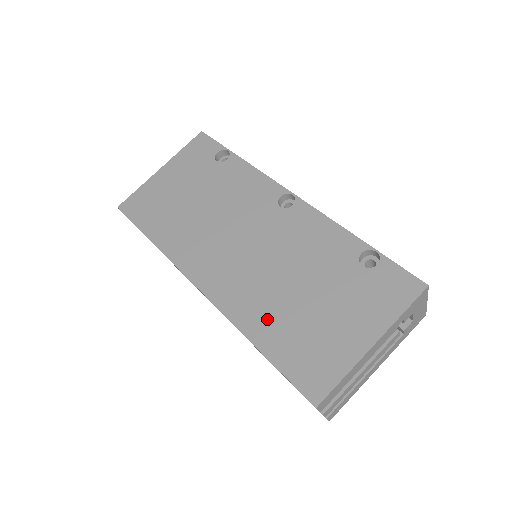
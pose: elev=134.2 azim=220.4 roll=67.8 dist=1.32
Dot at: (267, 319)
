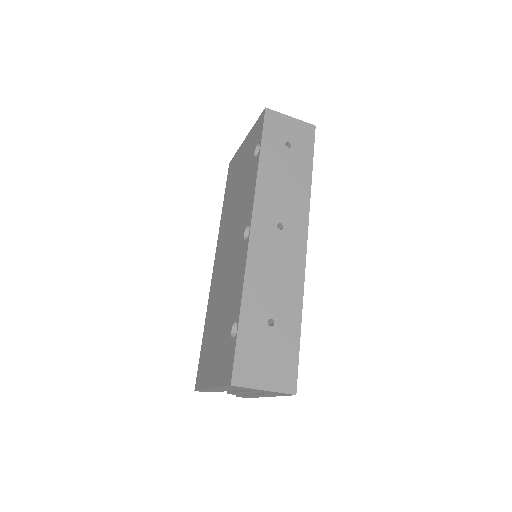
Dot at: (210, 319)
